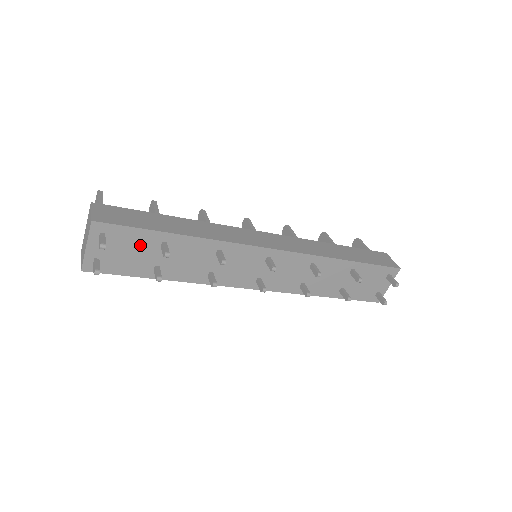
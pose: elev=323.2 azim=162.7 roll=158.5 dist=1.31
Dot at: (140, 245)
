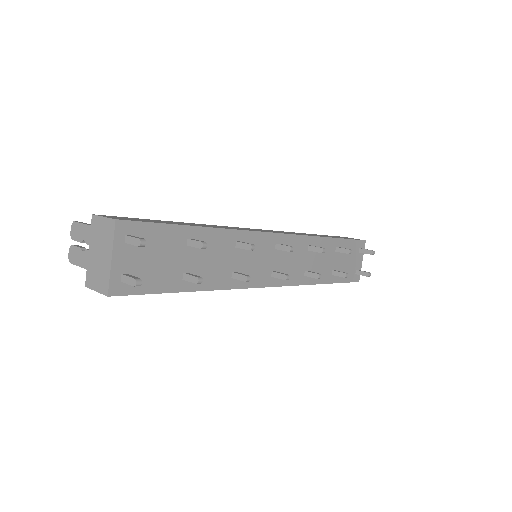
Dot at: (167, 247)
